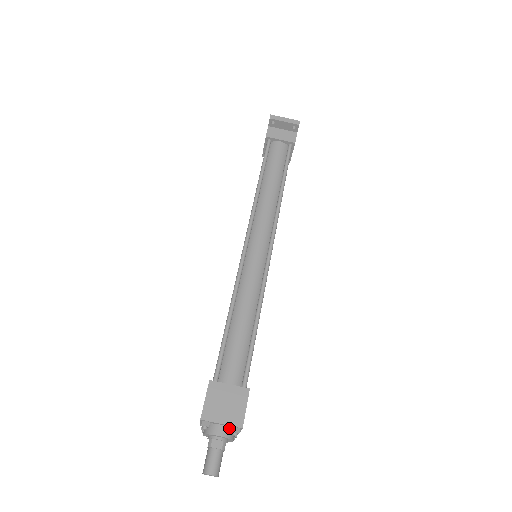
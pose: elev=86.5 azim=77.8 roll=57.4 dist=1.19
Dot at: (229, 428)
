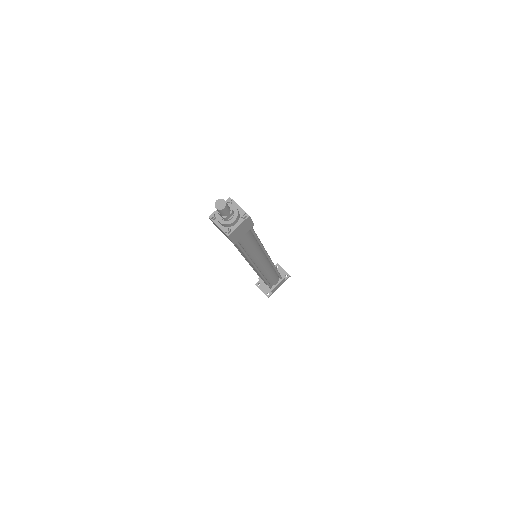
Dot at: (239, 213)
